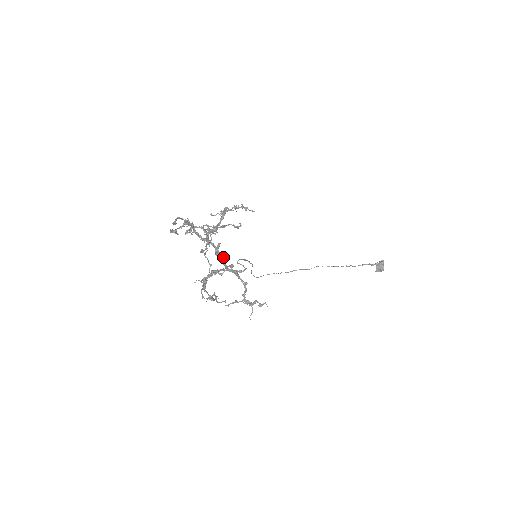
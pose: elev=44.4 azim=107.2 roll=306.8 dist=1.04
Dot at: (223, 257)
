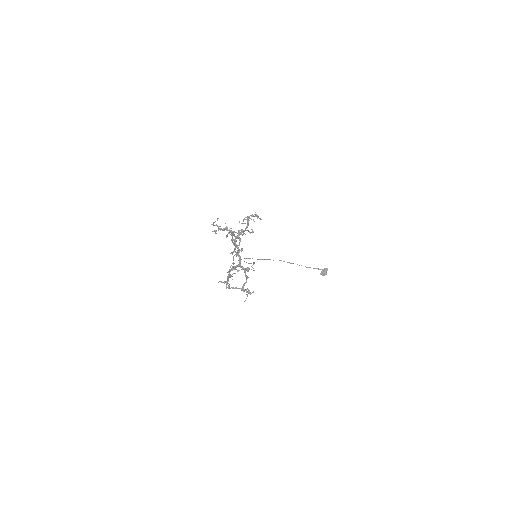
Dot at: (240, 256)
